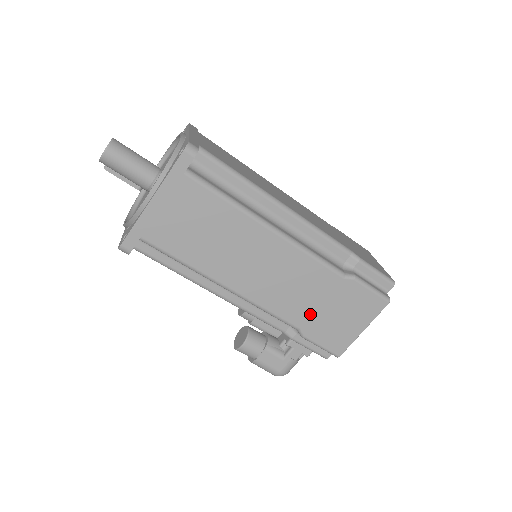
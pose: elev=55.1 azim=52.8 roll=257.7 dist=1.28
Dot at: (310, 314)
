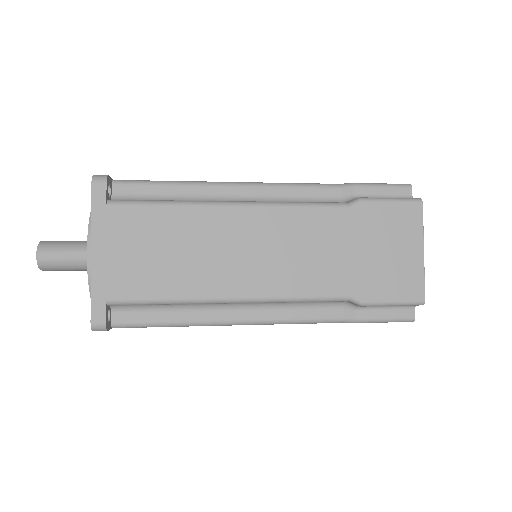
Dot at: occluded
